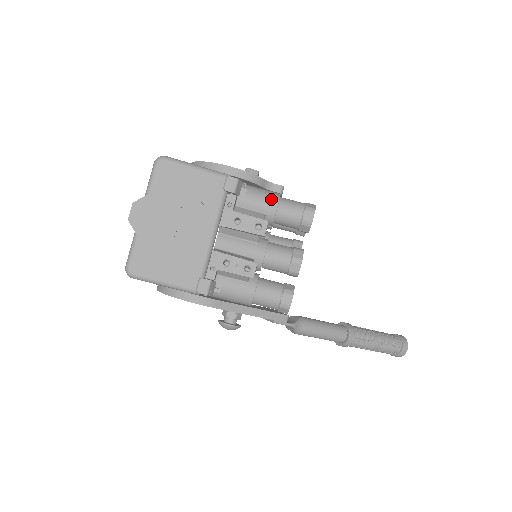
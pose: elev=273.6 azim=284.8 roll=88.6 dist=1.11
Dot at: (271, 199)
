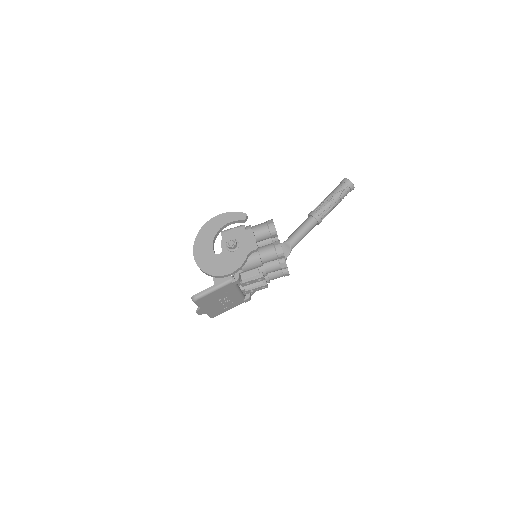
Dot at: (257, 264)
